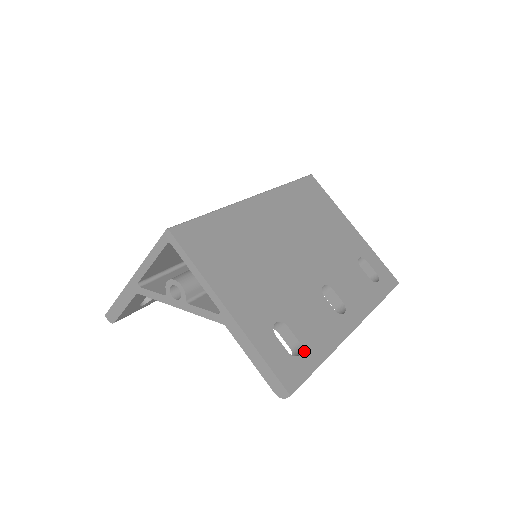
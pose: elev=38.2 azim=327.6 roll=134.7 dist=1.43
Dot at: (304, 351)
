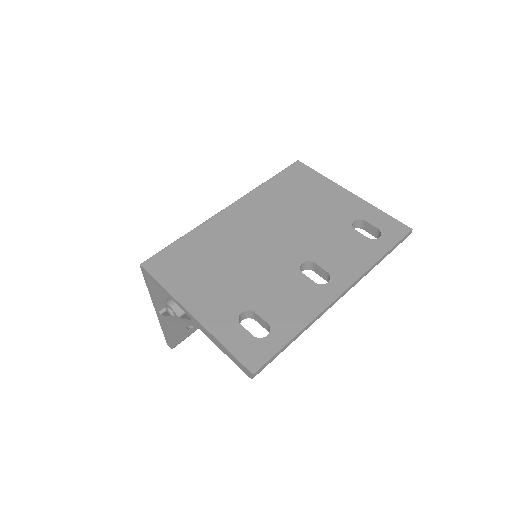
Dot at: (273, 331)
